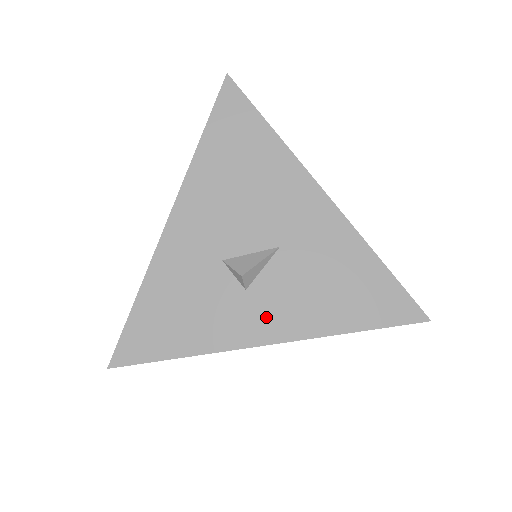
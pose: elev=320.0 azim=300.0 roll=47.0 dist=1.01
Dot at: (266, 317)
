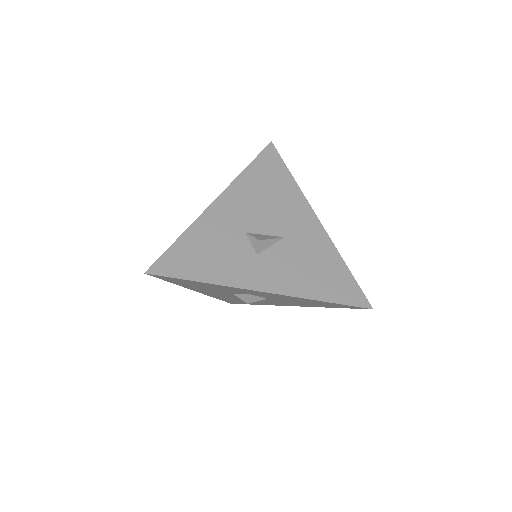
Dot at: (267, 275)
